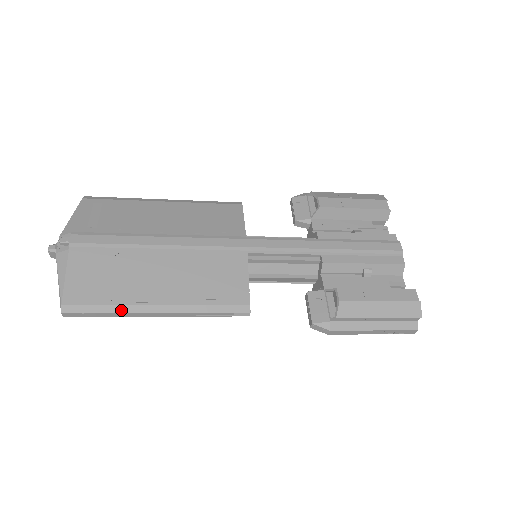
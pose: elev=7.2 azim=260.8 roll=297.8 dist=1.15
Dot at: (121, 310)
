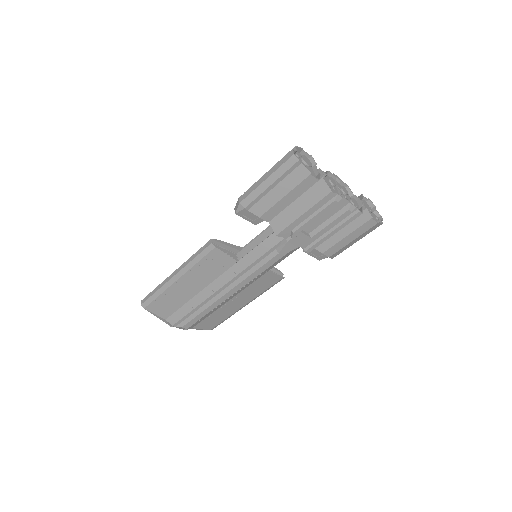
Dot at: (161, 284)
